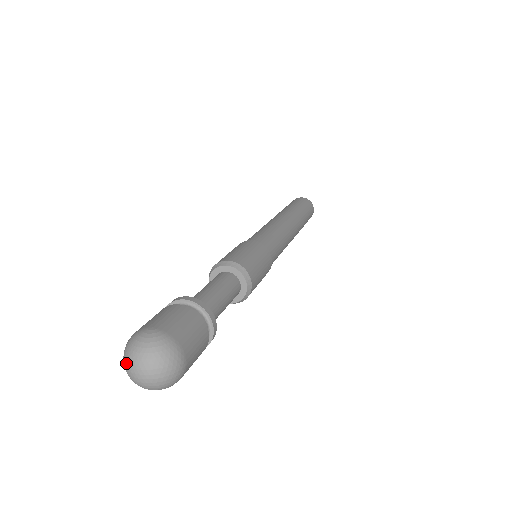
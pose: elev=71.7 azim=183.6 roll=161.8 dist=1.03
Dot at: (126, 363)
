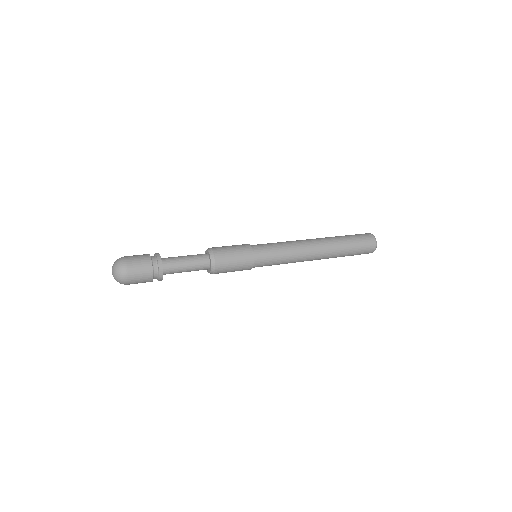
Dot at: occluded
